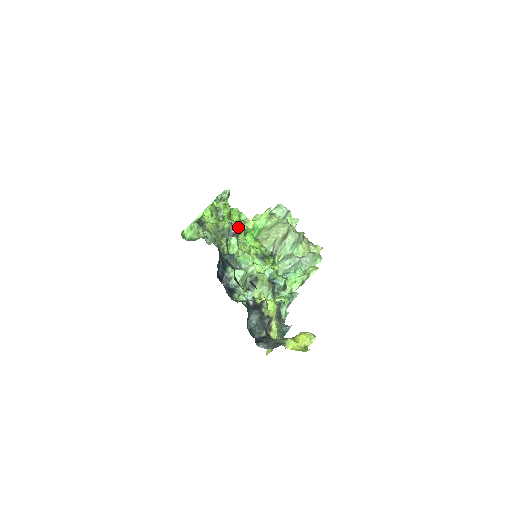
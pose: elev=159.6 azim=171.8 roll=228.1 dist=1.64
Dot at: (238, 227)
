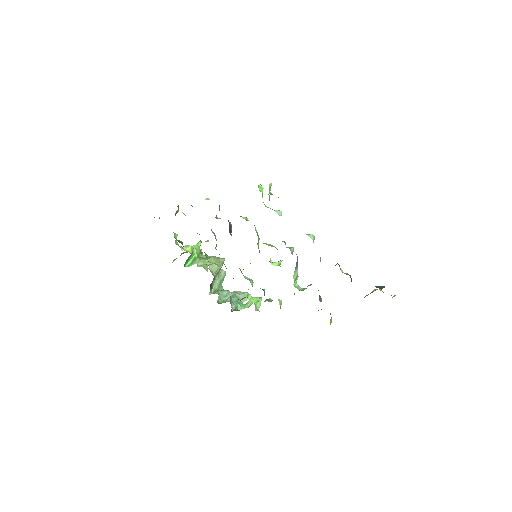
Dot at: occluded
